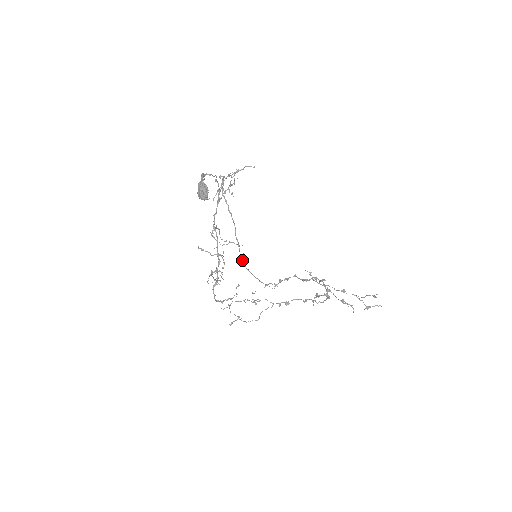
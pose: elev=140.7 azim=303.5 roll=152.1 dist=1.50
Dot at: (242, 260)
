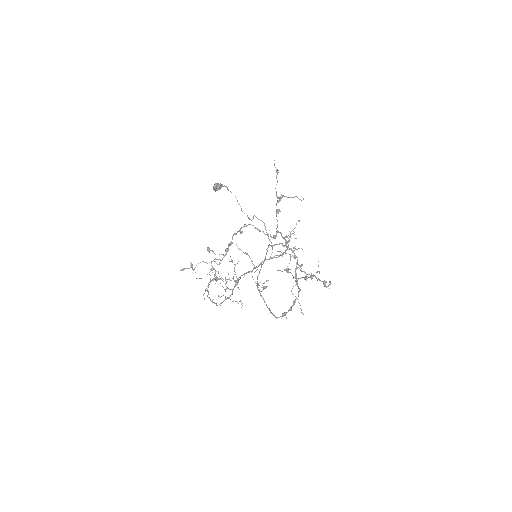
Dot at: (258, 283)
